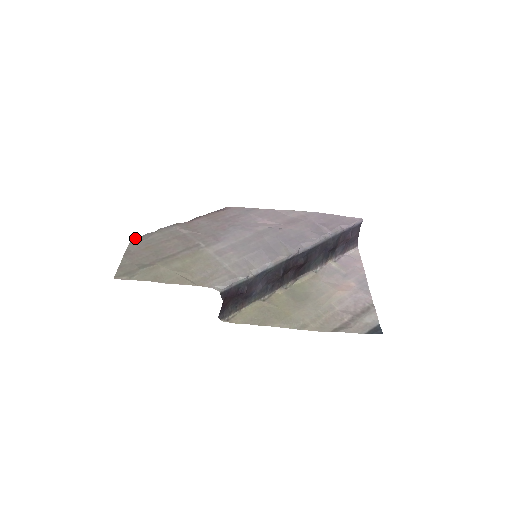
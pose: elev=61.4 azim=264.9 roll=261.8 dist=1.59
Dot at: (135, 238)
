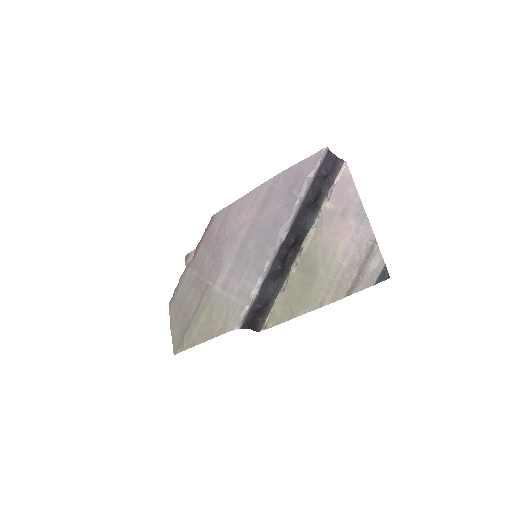
Dot at: (170, 300)
